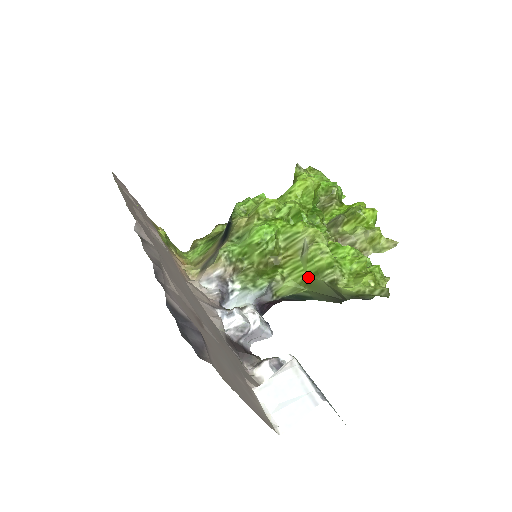
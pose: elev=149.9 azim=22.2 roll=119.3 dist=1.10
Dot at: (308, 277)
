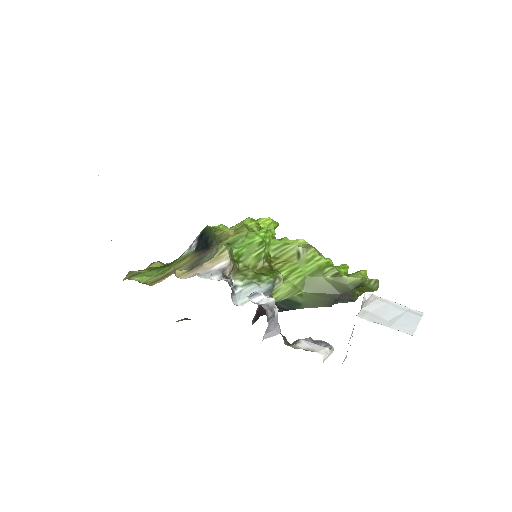
Dot at: (308, 276)
